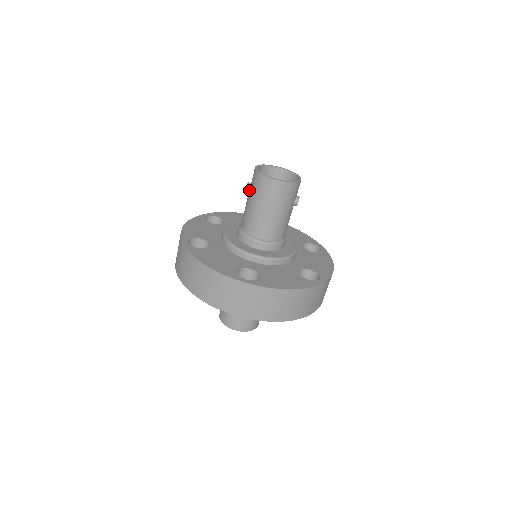
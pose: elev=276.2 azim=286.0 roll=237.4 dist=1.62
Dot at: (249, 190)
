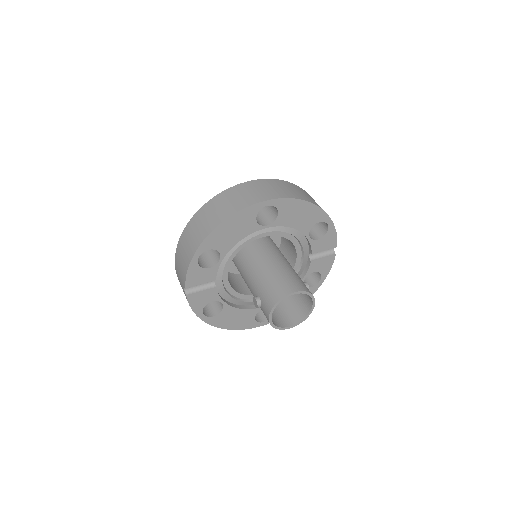
Dot at: occluded
